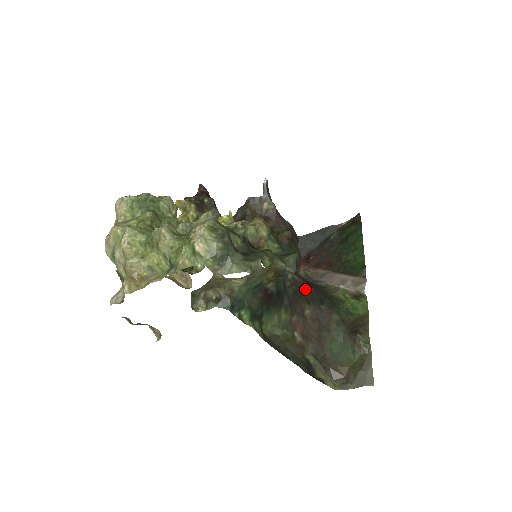
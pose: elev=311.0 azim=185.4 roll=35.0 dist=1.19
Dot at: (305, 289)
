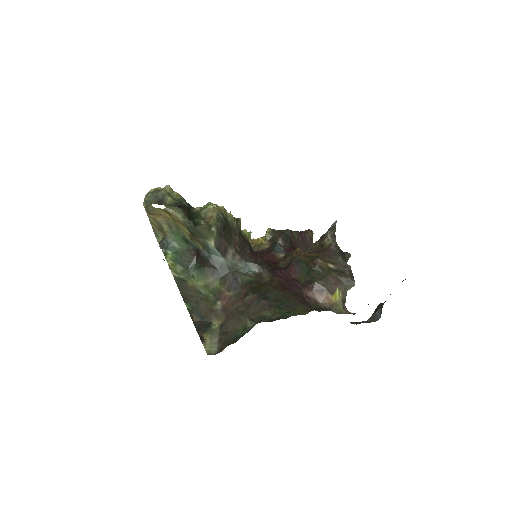
Dot at: (263, 285)
